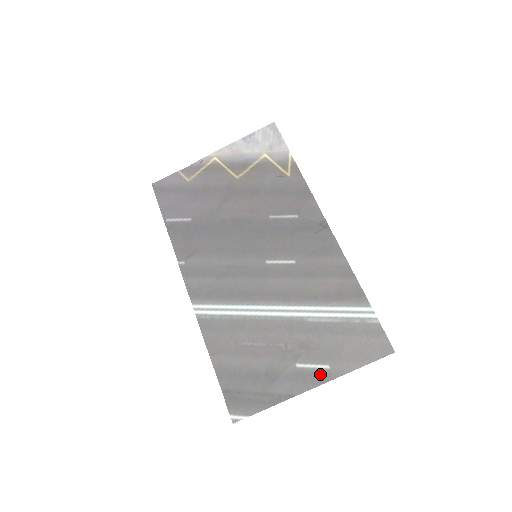
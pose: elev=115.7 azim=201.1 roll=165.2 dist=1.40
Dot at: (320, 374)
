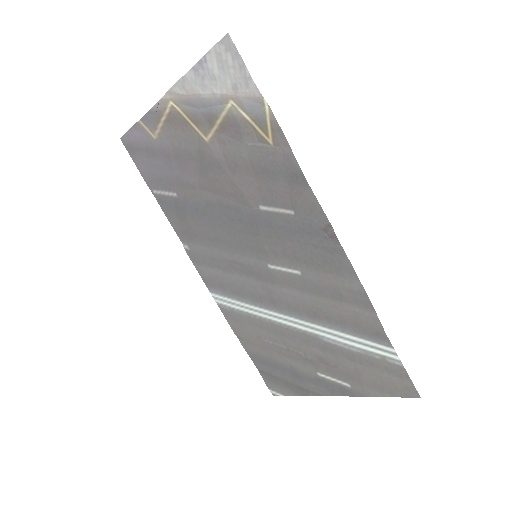
Dot at: (341, 388)
